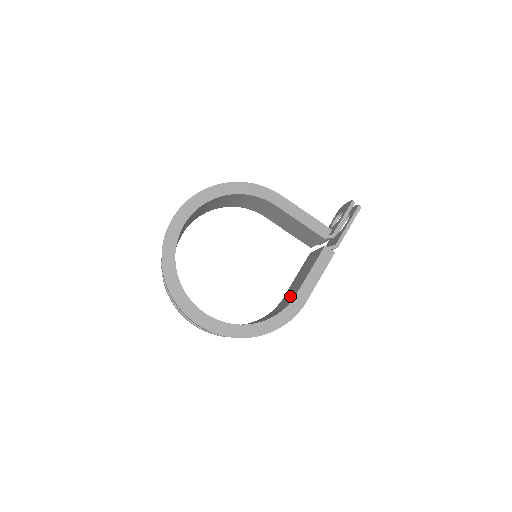
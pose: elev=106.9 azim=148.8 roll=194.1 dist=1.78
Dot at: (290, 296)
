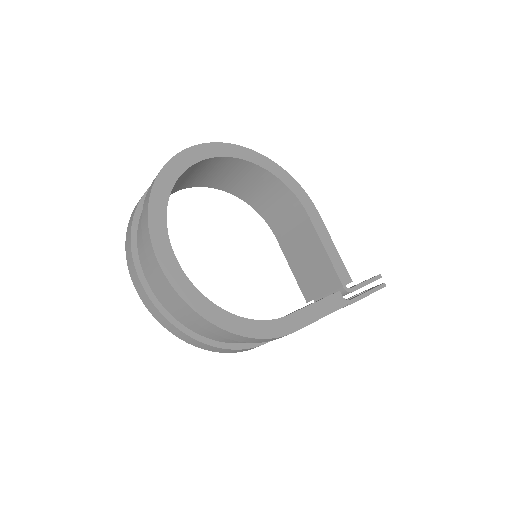
Dot at: occluded
